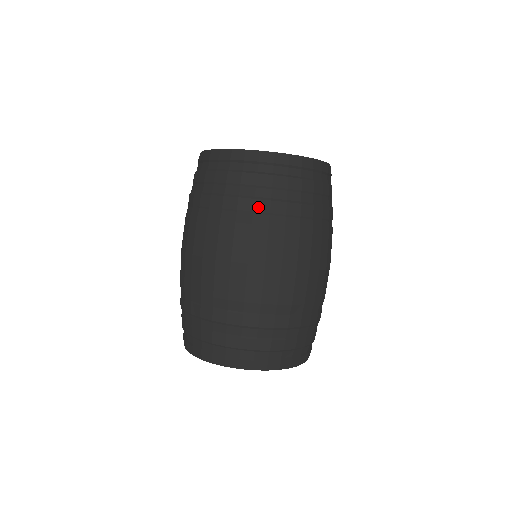
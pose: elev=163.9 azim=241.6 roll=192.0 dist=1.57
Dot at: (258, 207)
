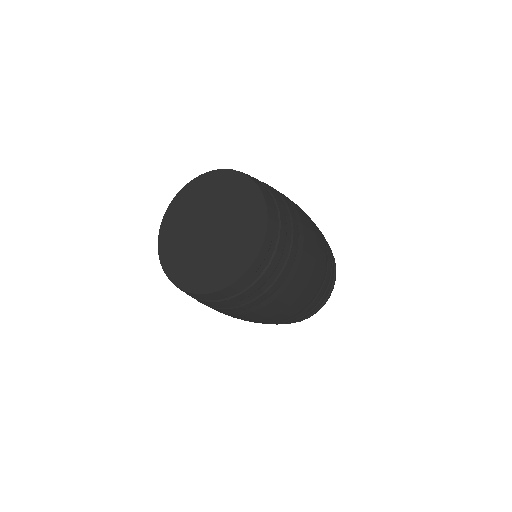
Dot at: occluded
